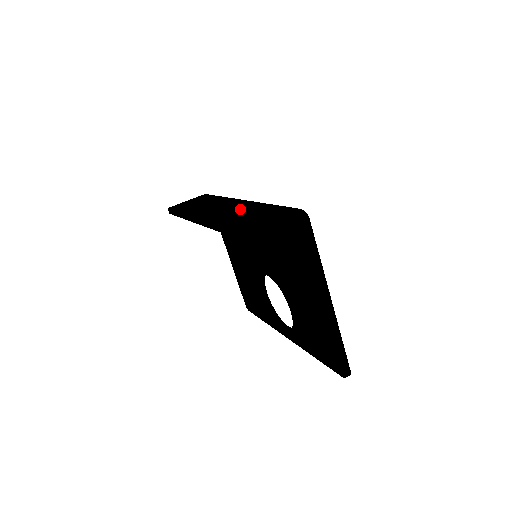
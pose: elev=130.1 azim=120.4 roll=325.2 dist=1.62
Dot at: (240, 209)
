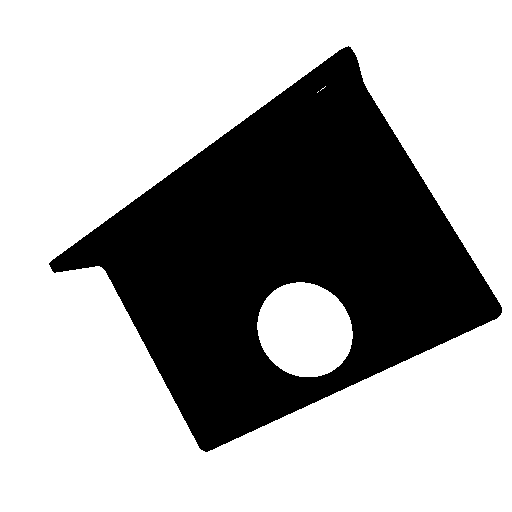
Dot at: occluded
